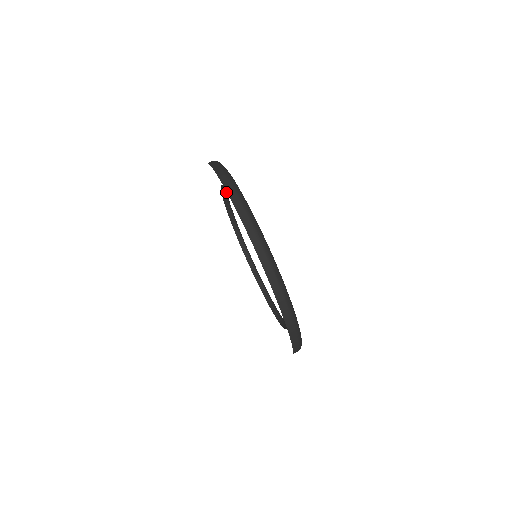
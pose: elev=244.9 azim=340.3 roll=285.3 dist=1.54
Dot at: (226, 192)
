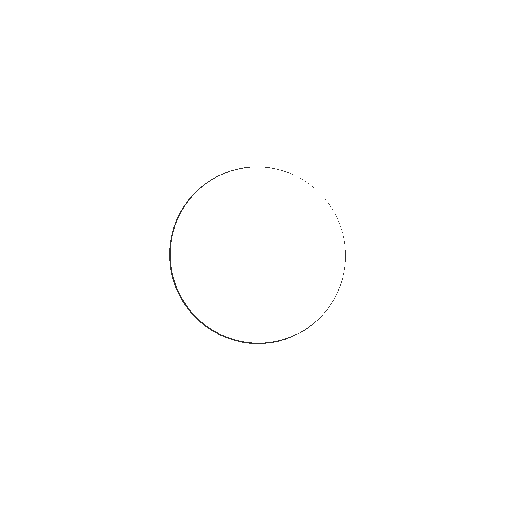
Dot at: (184, 303)
